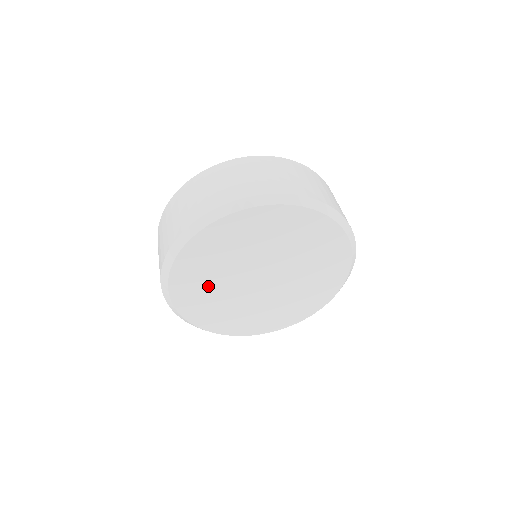
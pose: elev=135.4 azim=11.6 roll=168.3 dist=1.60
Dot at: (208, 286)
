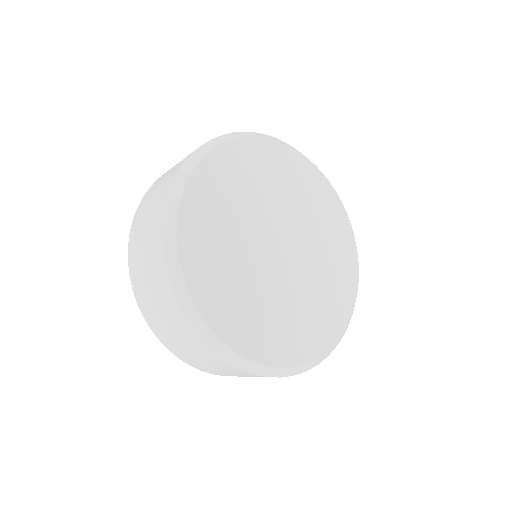
Dot at: (235, 199)
